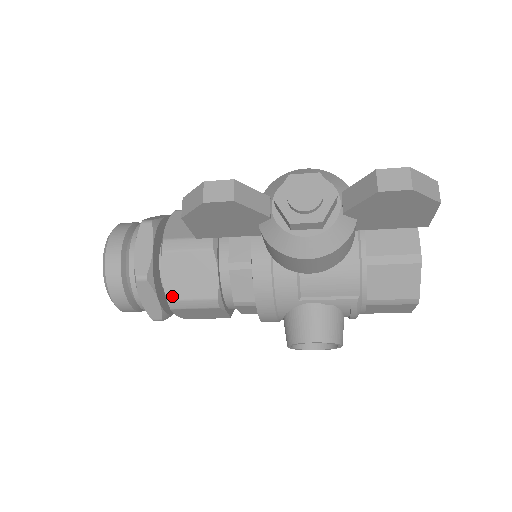
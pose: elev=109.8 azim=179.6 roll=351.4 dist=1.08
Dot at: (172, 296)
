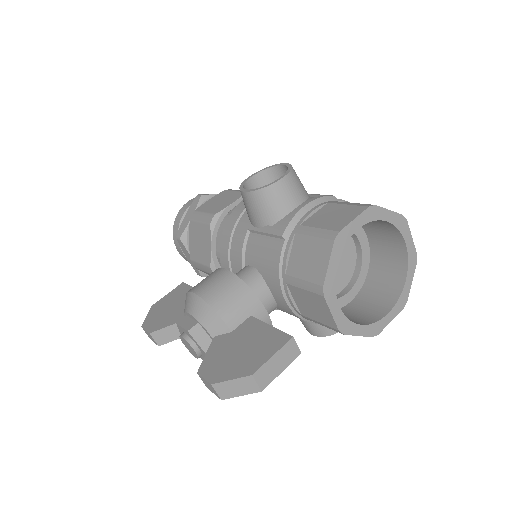
Dot at: occluded
